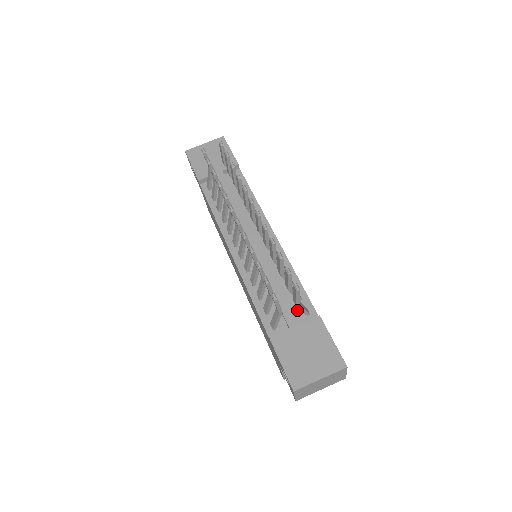
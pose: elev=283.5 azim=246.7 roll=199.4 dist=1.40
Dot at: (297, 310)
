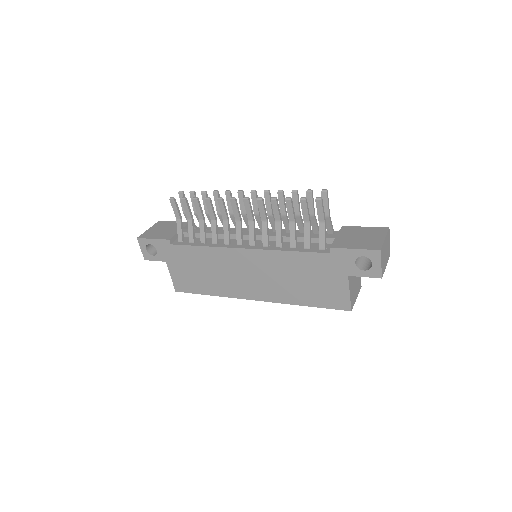
Dot at: occluded
